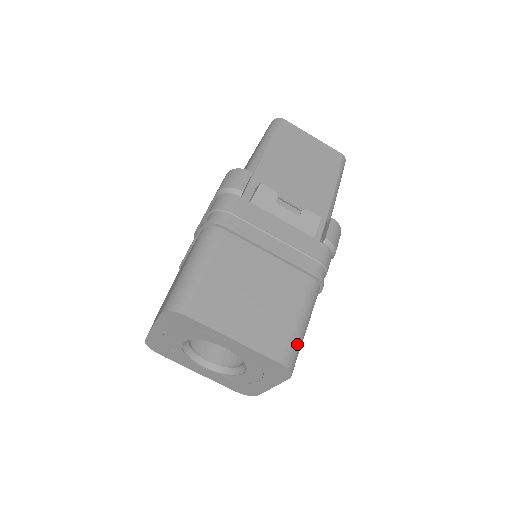
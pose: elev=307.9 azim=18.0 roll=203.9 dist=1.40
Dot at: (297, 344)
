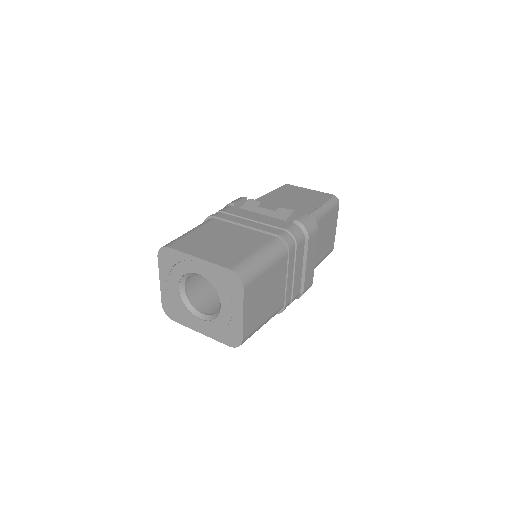
Dot at: (250, 265)
